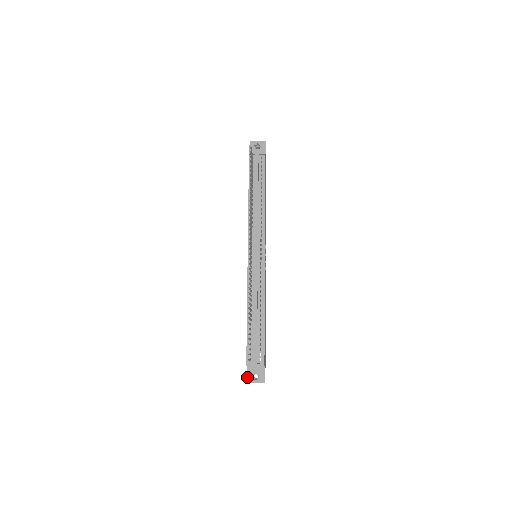
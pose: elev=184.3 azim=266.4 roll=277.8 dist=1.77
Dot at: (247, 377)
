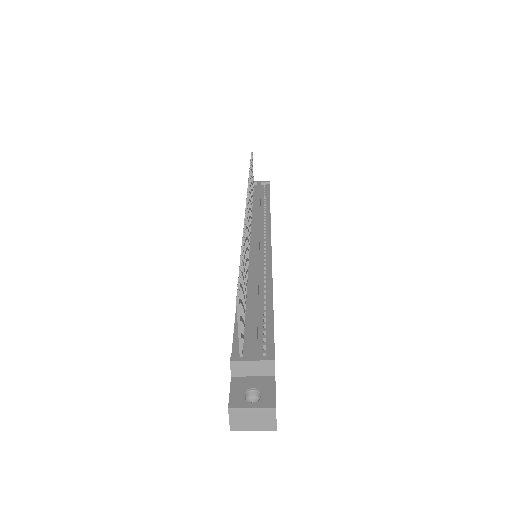
Dot at: (230, 396)
